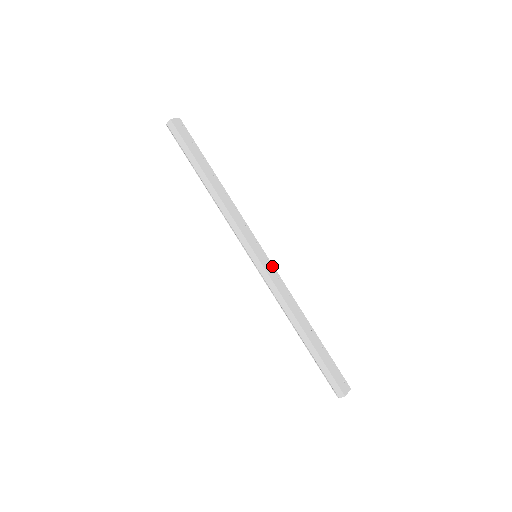
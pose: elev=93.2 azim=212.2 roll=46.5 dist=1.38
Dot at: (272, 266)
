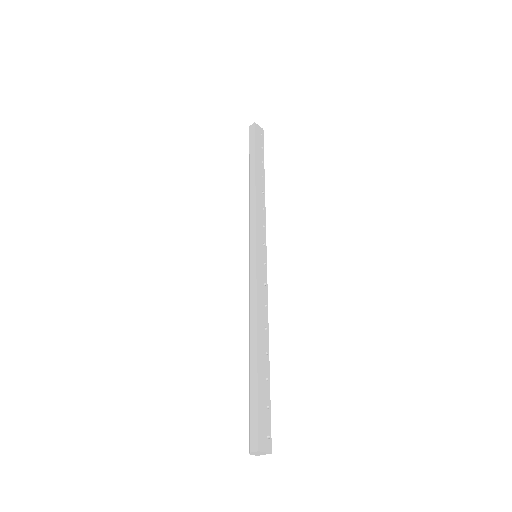
Dot at: (266, 271)
